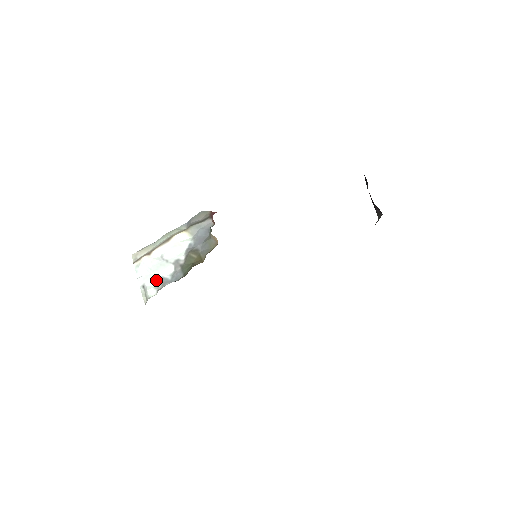
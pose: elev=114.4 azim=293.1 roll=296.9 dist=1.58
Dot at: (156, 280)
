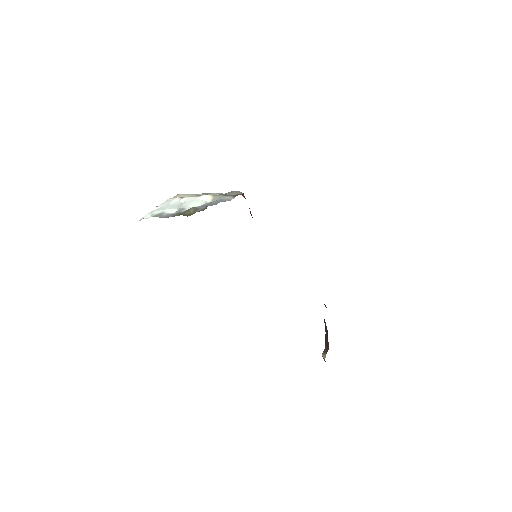
Dot at: (159, 212)
